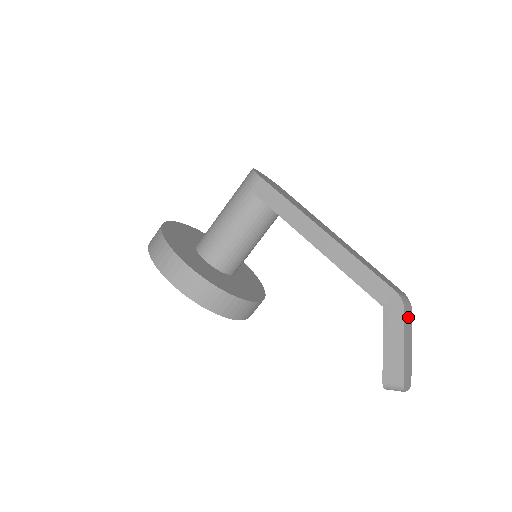
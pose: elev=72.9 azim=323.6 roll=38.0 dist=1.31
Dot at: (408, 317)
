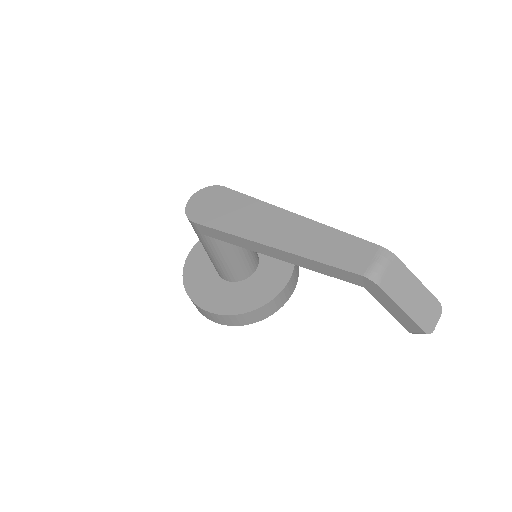
Dot at: (393, 276)
